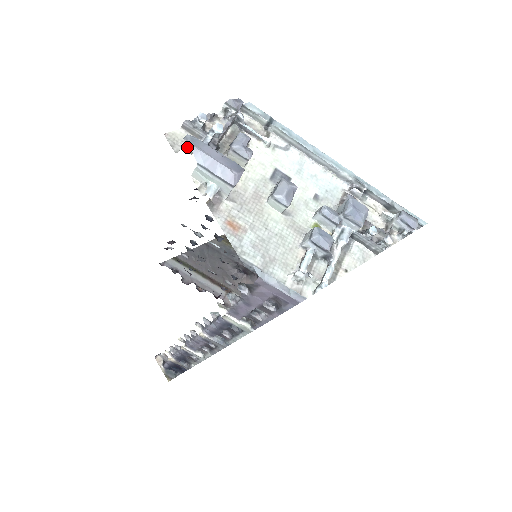
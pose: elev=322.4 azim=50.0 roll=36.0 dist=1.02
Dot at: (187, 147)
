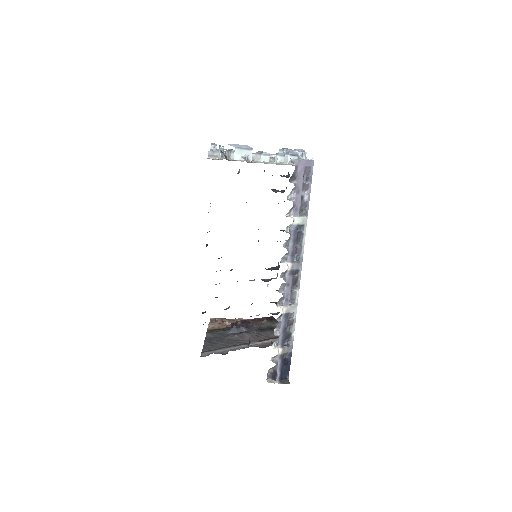
Dot at: (218, 159)
